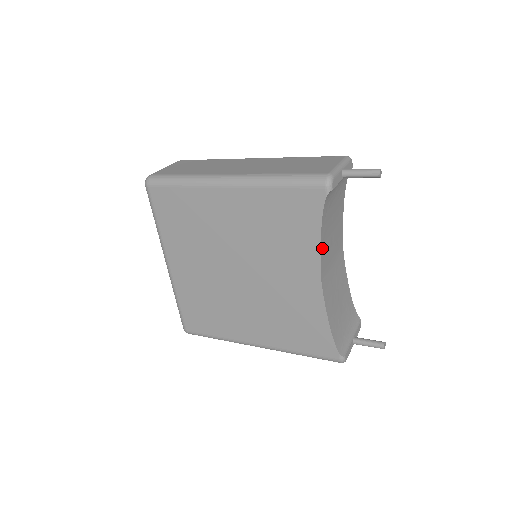
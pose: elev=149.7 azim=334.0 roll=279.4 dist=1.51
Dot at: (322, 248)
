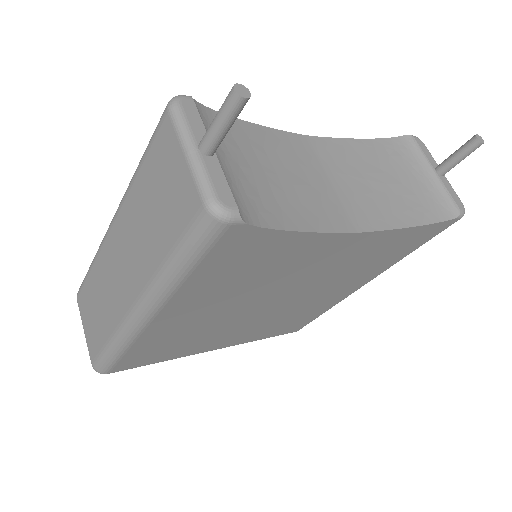
Dot at: (314, 224)
